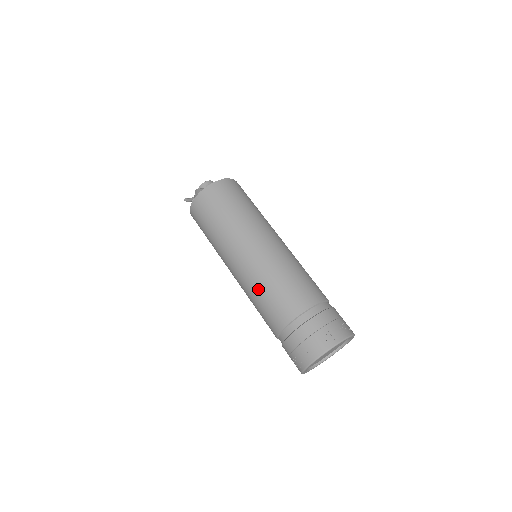
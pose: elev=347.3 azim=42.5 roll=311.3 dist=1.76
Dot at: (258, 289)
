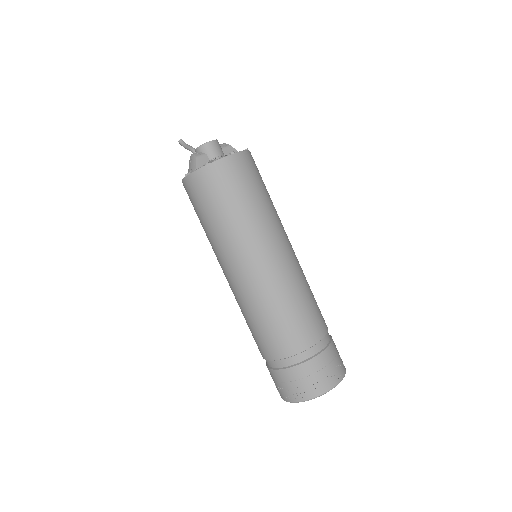
Dot at: (249, 313)
